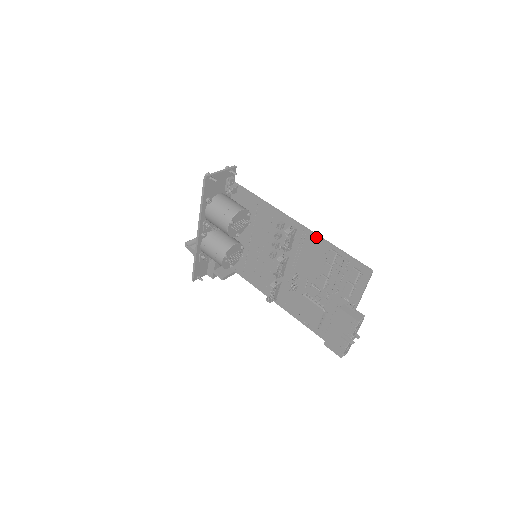
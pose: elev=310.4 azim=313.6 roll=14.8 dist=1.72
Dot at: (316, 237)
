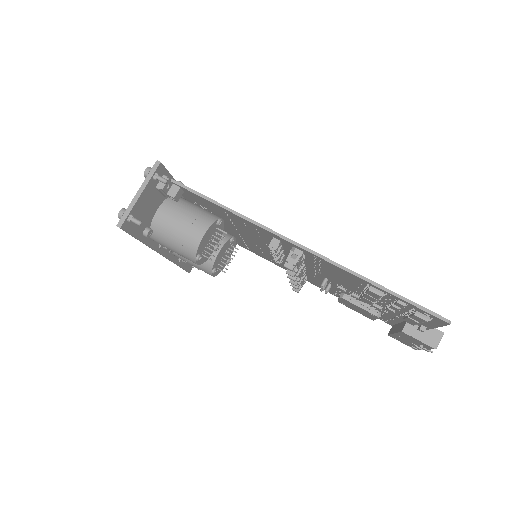
Dot at: (339, 269)
